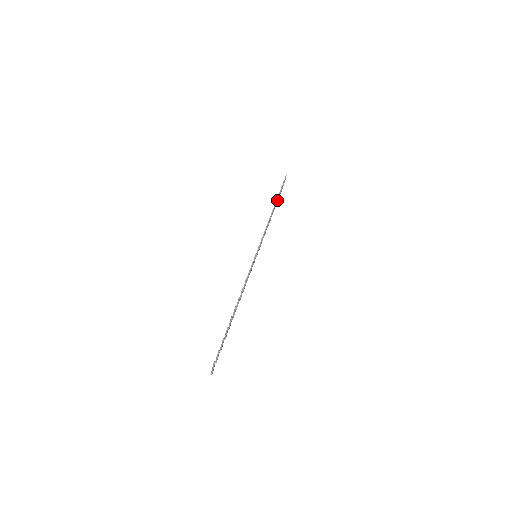
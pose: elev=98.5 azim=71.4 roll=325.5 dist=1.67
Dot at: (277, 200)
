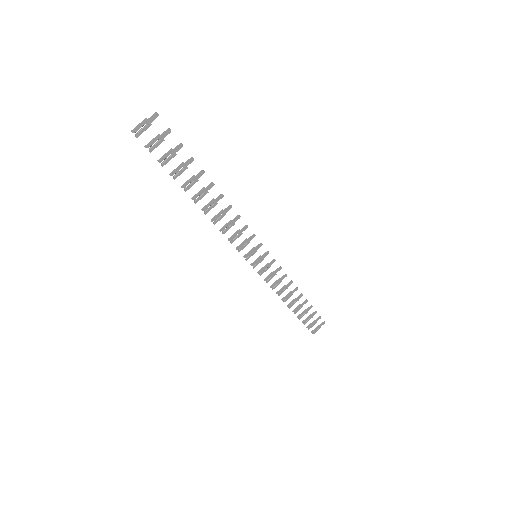
Dot at: (302, 312)
